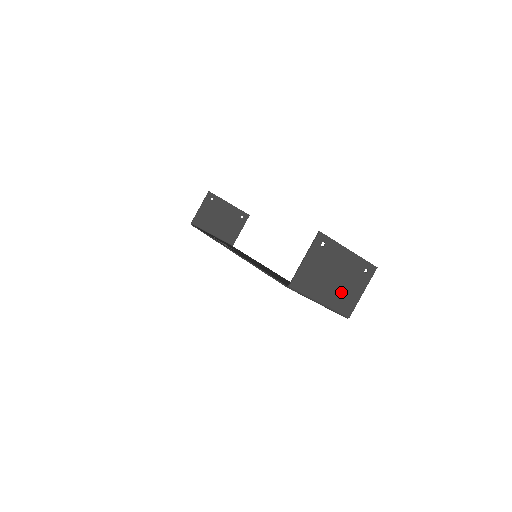
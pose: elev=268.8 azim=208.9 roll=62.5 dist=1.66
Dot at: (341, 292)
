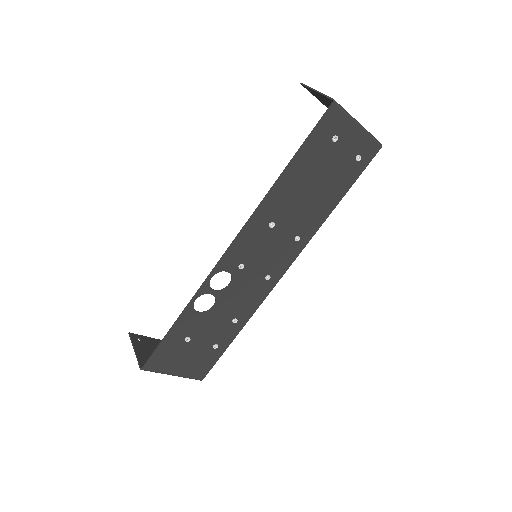
Dot at: occluded
